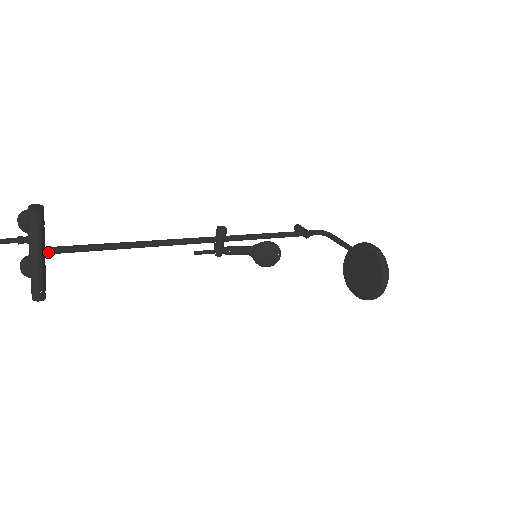
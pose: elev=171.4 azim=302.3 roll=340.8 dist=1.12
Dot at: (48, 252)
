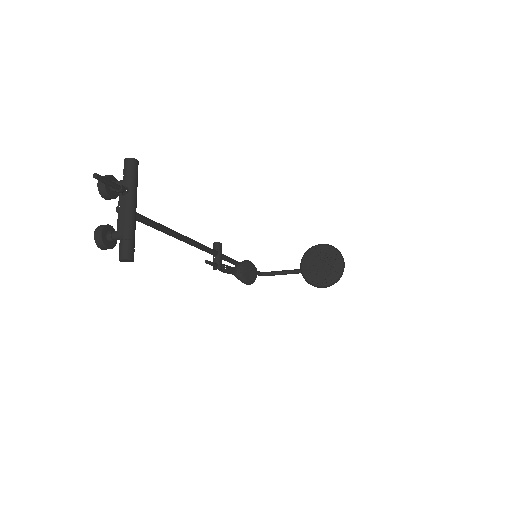
Dot at: occluded
